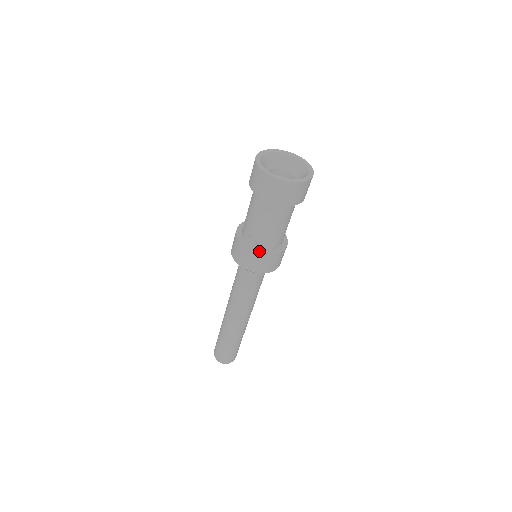
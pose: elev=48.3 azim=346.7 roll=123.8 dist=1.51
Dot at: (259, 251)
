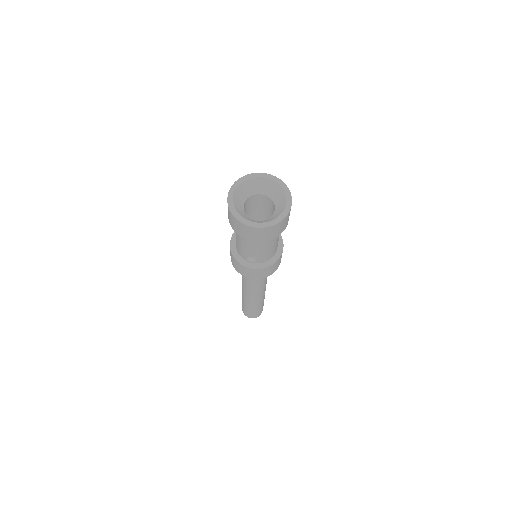
Dot at: (261, 266)
